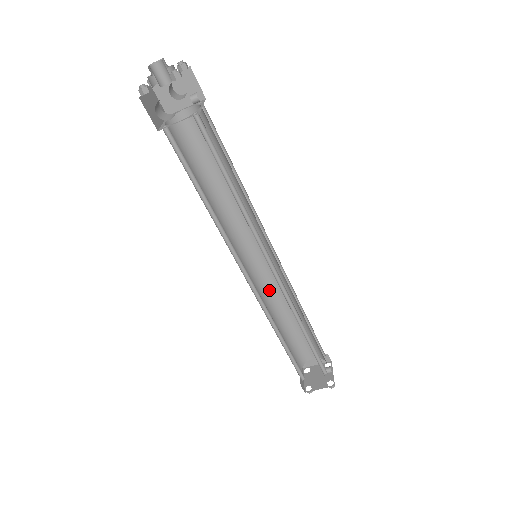
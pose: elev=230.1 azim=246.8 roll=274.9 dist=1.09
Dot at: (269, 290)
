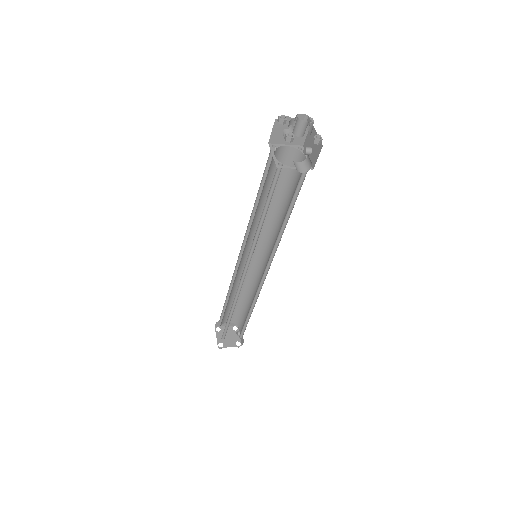
Dot at: (238, 275)
